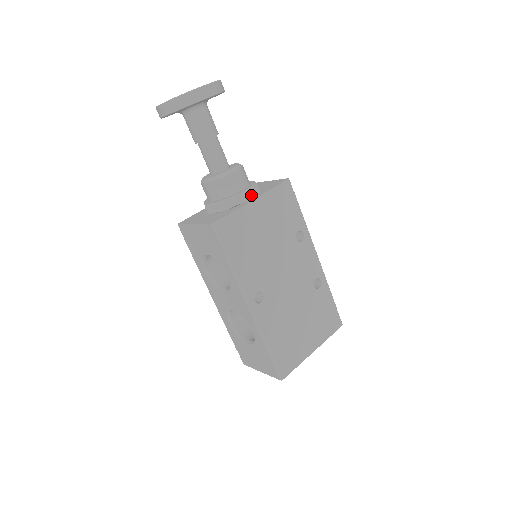
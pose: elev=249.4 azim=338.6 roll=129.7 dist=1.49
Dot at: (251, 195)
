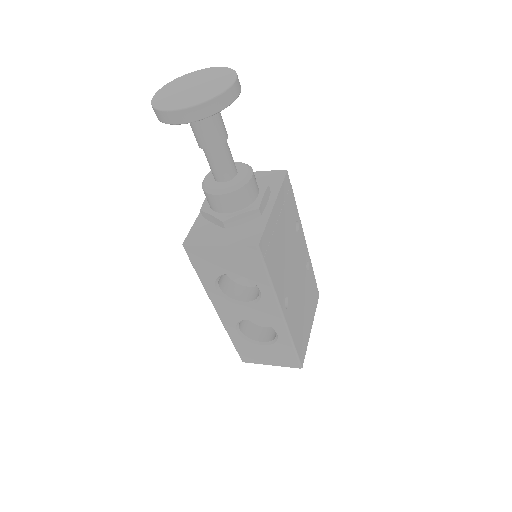
Dot at: (267, 198)
